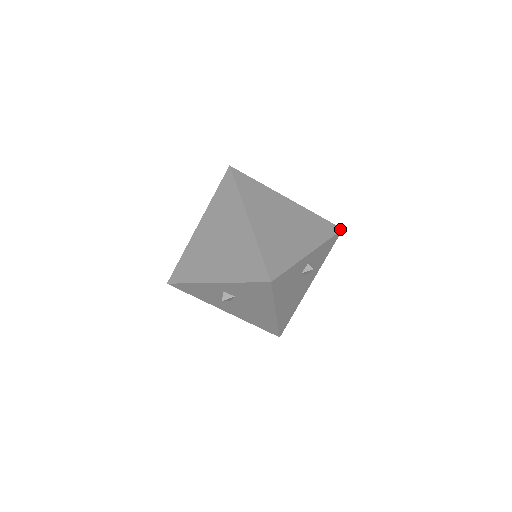
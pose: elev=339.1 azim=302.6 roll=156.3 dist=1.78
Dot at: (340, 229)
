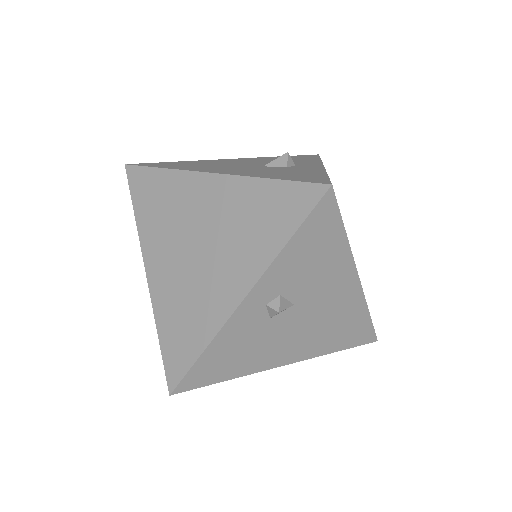
Dot at: (323, 190)
